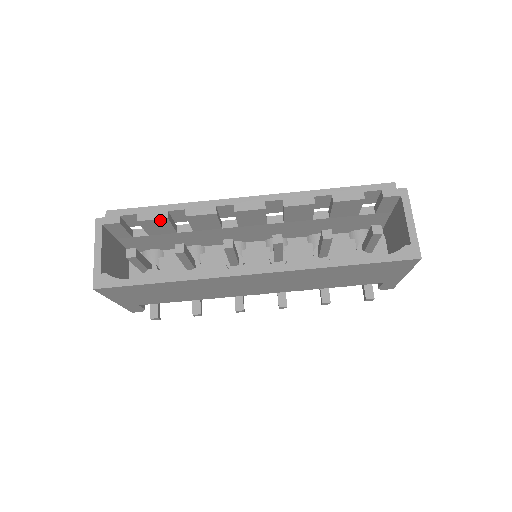
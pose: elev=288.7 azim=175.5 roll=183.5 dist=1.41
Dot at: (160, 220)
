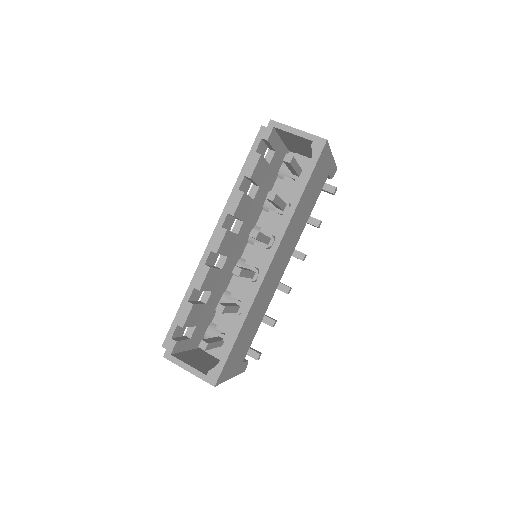
Dot at: (191, 311)
